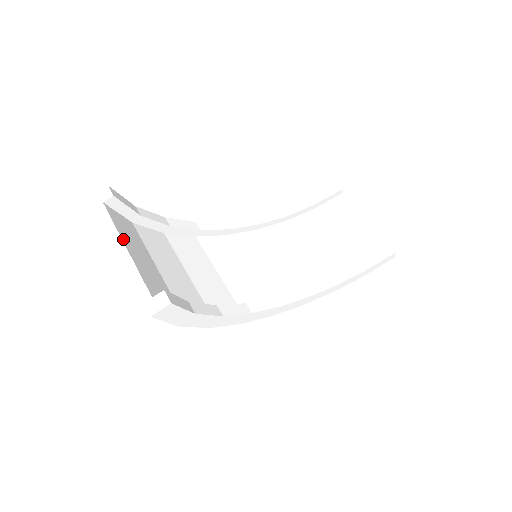
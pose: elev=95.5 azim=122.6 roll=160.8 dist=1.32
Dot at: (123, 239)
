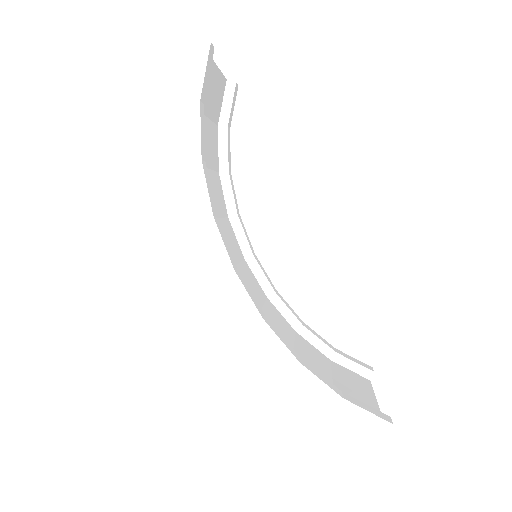
Dot at: (218, 70)
